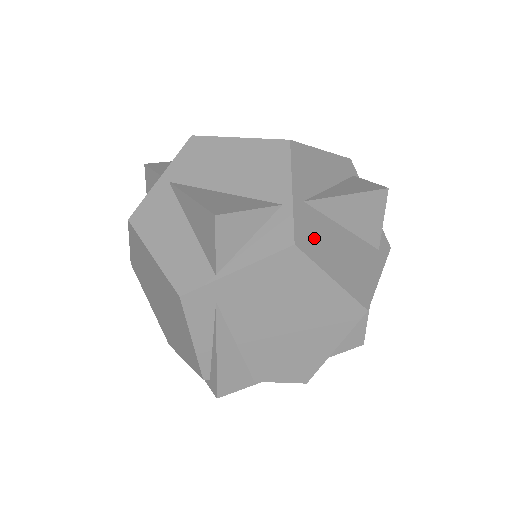
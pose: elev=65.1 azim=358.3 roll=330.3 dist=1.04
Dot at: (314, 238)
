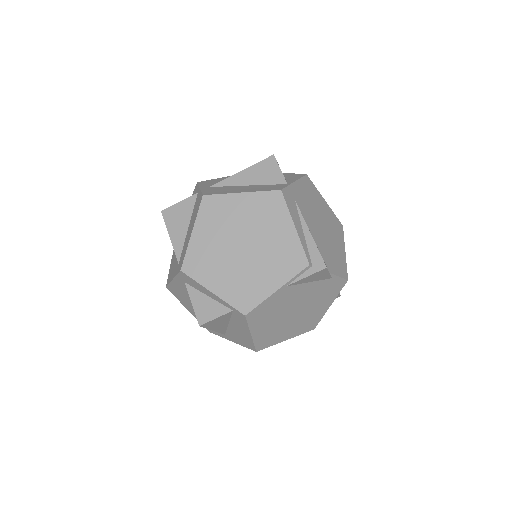
Dot at: occluded
